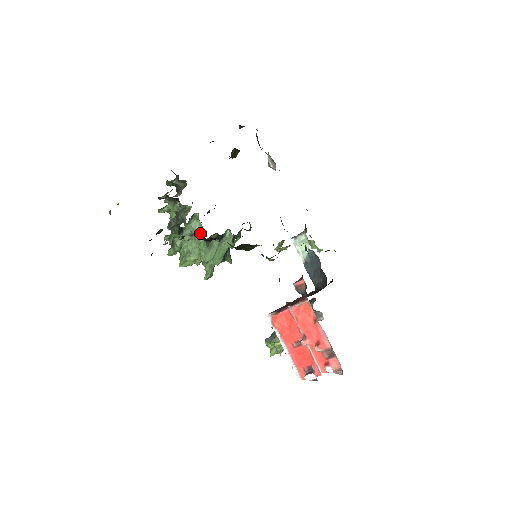
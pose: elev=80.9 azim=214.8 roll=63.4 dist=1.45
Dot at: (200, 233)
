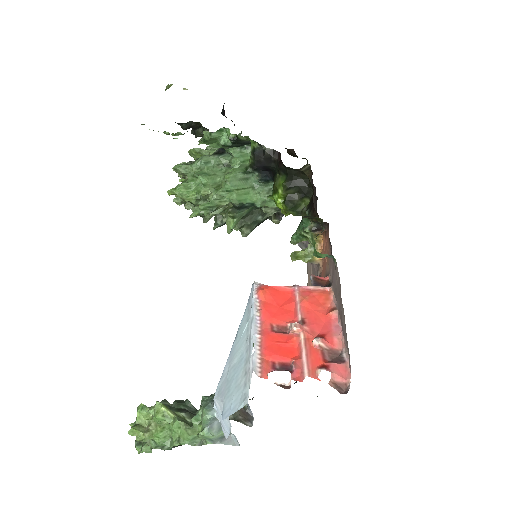
Dot at: (242, 164)
